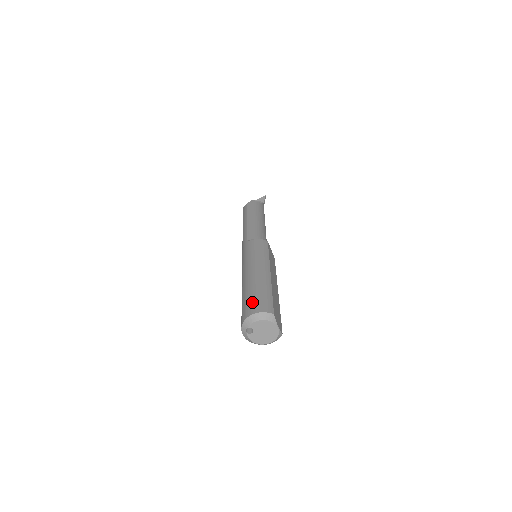
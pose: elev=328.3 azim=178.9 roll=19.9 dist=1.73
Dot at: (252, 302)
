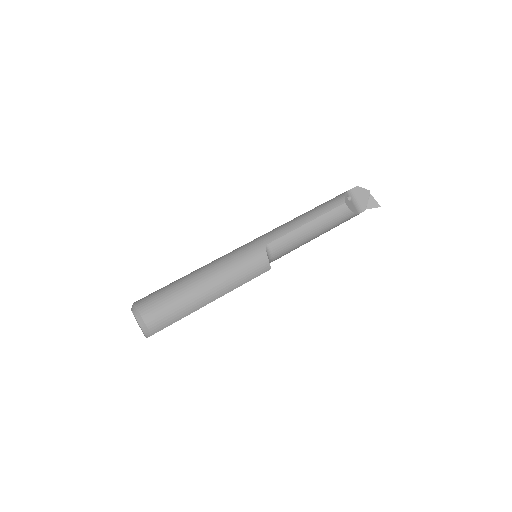
Dot at: (160, 309)
